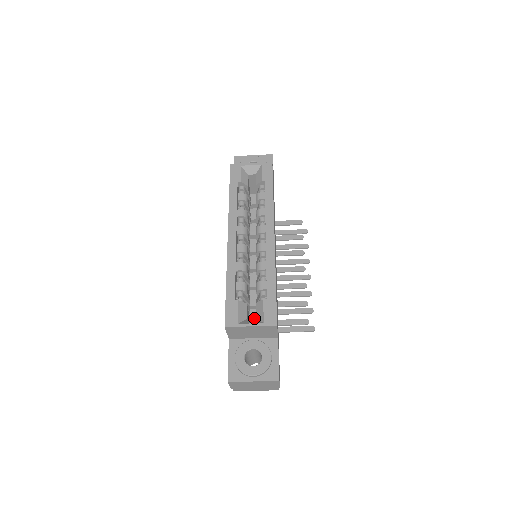
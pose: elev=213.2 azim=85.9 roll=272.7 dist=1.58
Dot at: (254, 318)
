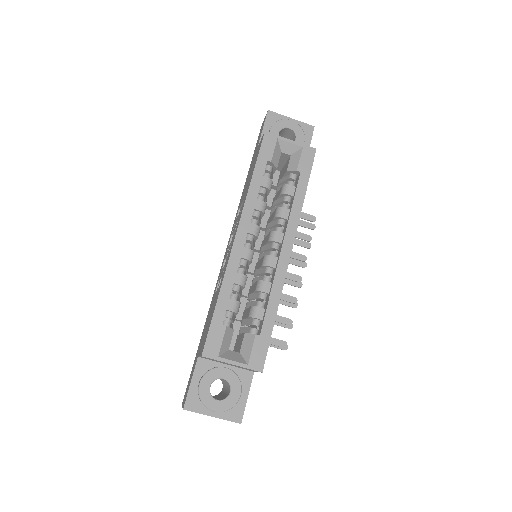
Dot at: occluded
